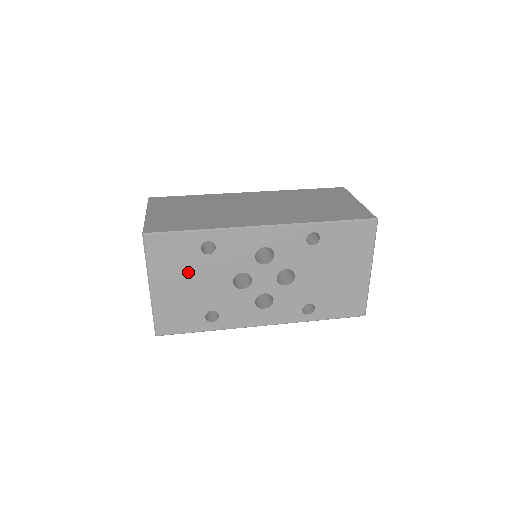
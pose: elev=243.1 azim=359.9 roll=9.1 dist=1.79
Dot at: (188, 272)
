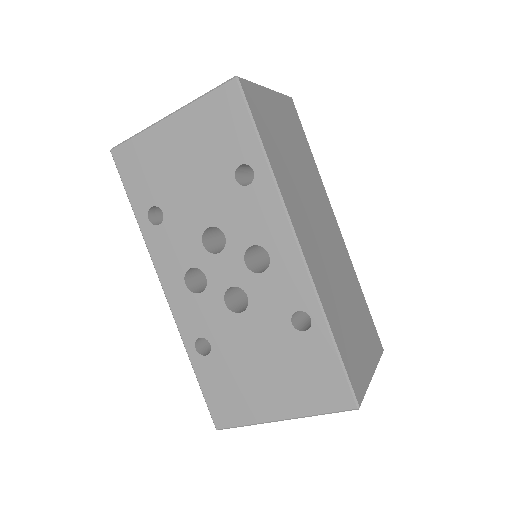
Dot at: (204, 160)
